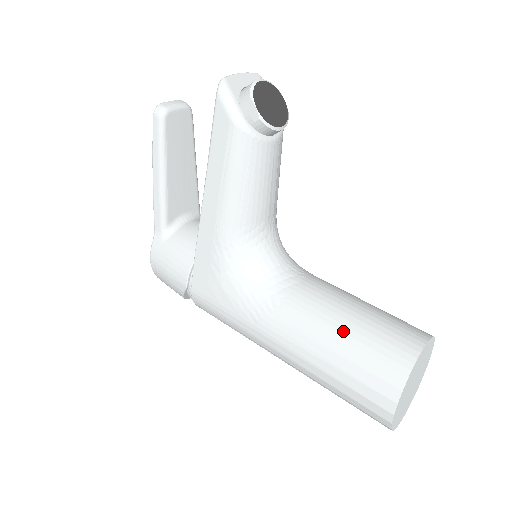
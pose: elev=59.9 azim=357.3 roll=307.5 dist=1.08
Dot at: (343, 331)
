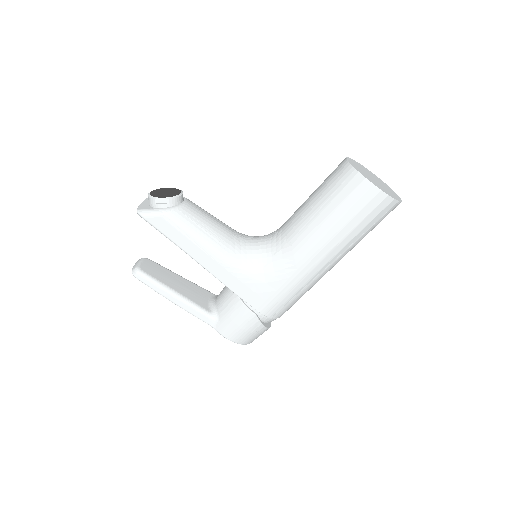
Dot at: (319, 206)
